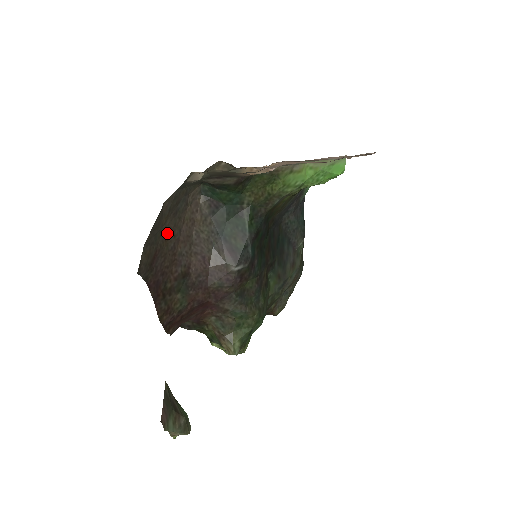
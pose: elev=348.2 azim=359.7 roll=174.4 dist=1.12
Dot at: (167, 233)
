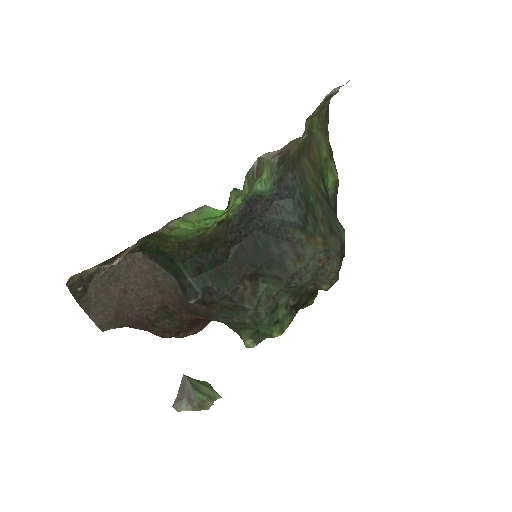
Dot at: (120, 294)
